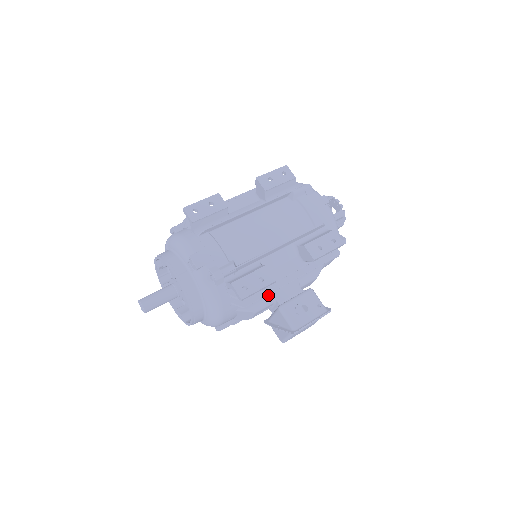
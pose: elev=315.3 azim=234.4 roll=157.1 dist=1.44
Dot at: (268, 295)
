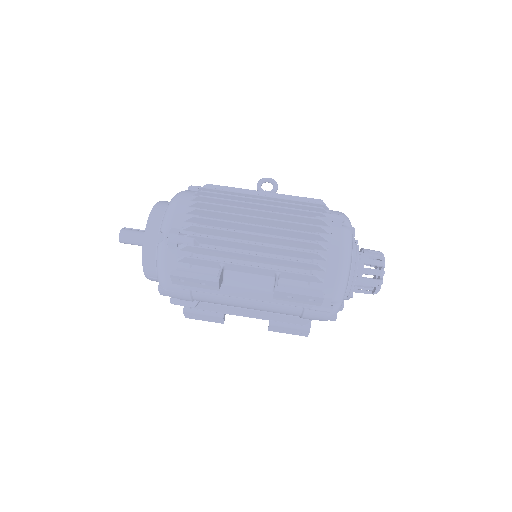
Dot at: occluded
